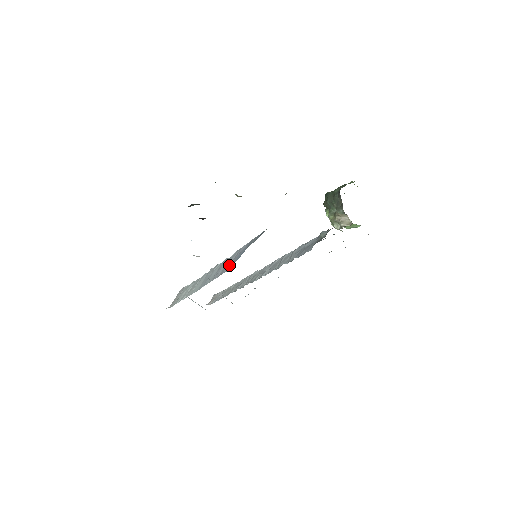
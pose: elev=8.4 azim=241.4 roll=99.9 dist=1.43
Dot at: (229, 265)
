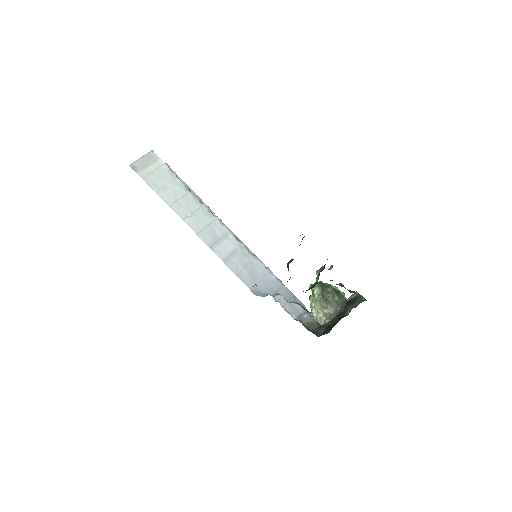
Dot at: (253, 282)
